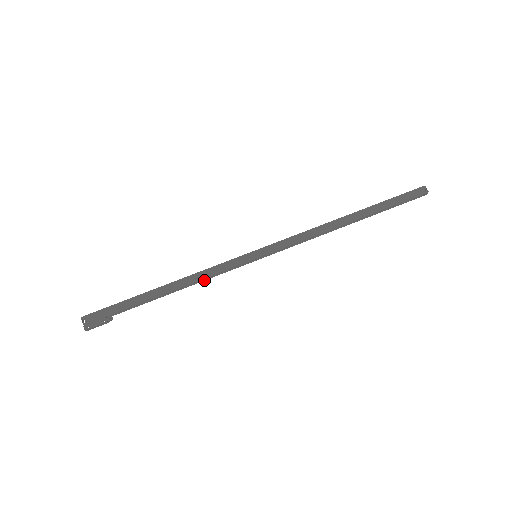
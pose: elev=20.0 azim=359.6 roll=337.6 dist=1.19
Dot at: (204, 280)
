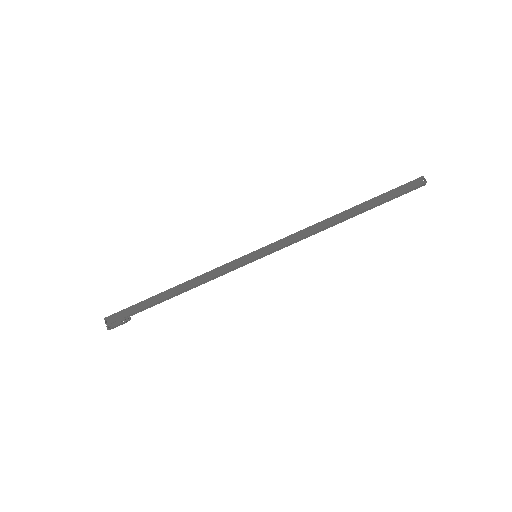
Dot at: occluded
